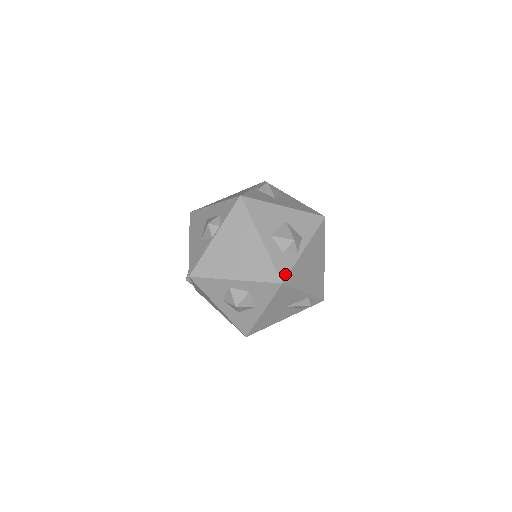
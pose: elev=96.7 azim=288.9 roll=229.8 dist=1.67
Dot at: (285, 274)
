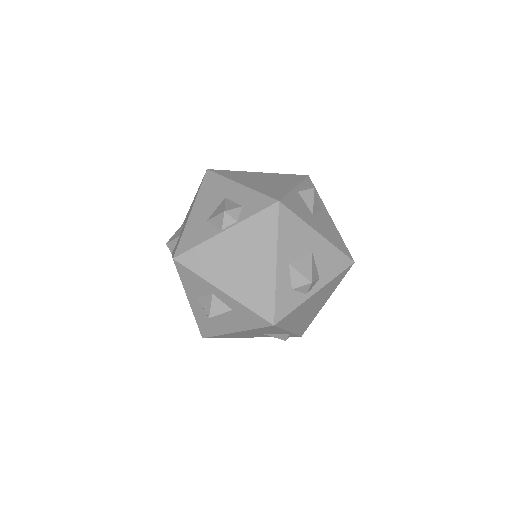
Dot at: (282, 315)
